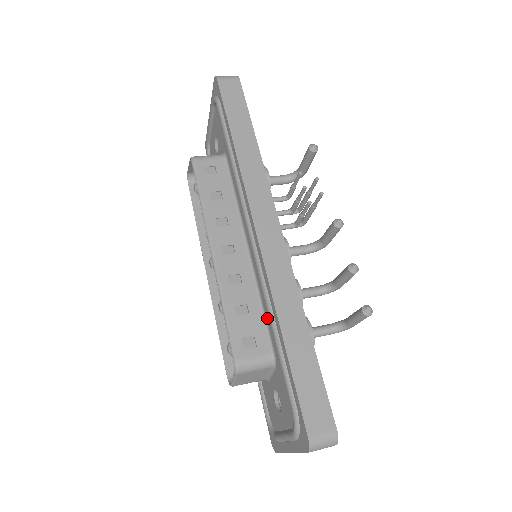
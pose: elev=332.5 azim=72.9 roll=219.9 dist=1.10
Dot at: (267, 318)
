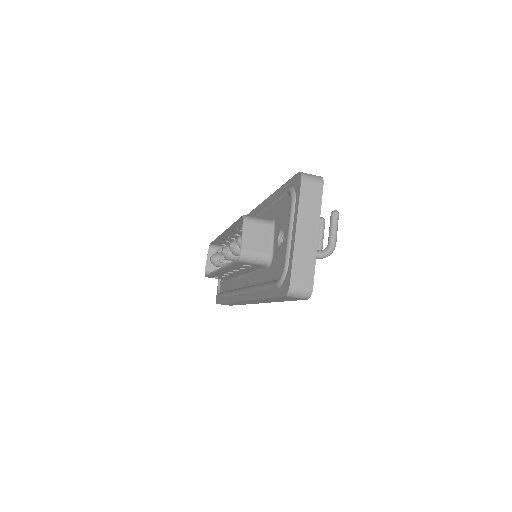
Dot at: occluded
